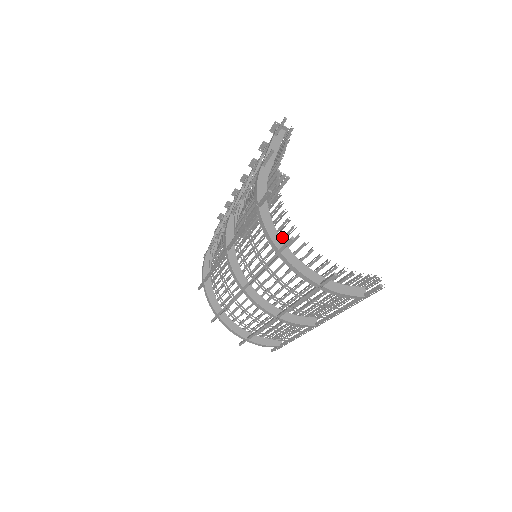
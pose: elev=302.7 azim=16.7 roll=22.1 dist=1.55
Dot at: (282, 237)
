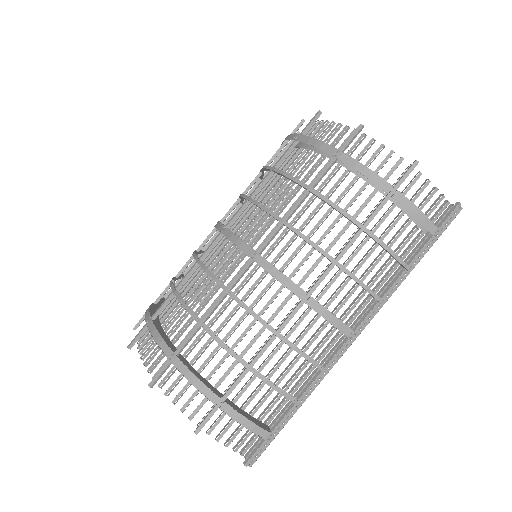
Dot at: occluded
